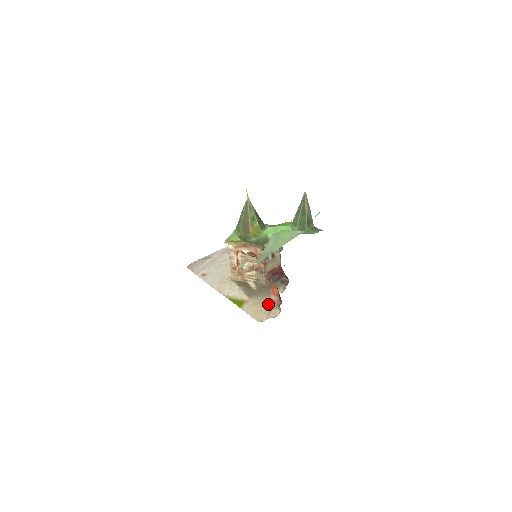
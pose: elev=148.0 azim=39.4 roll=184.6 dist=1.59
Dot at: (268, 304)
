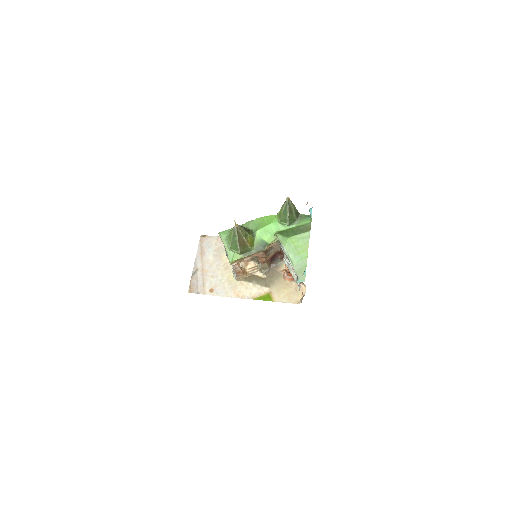
Dot at: (288, 284)
